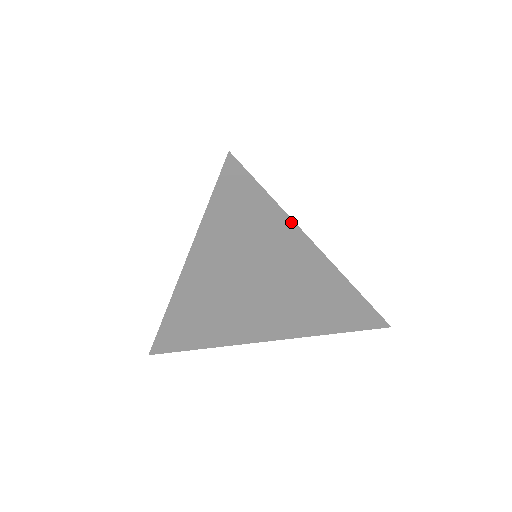
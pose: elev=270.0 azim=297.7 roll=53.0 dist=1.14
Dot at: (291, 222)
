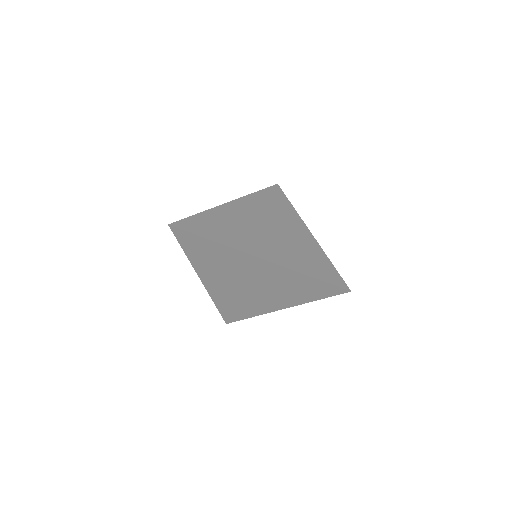
Dot at: (296, 212)
